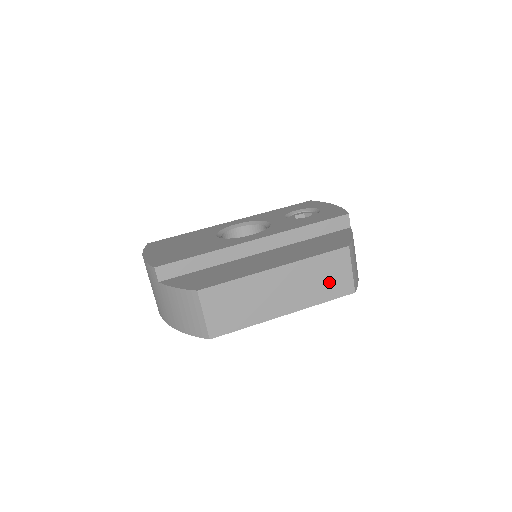
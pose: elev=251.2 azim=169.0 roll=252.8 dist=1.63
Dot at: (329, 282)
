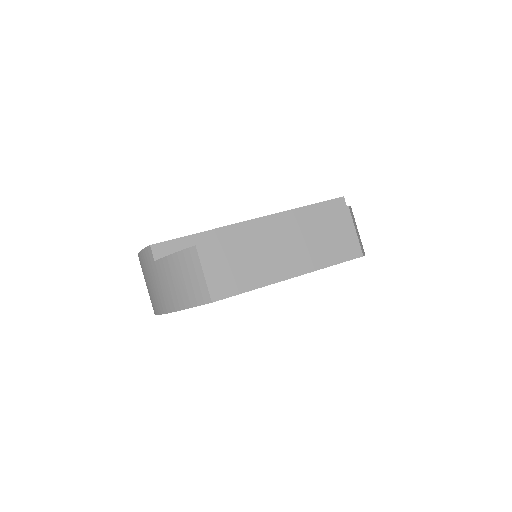
Dot at: (334, 243)
